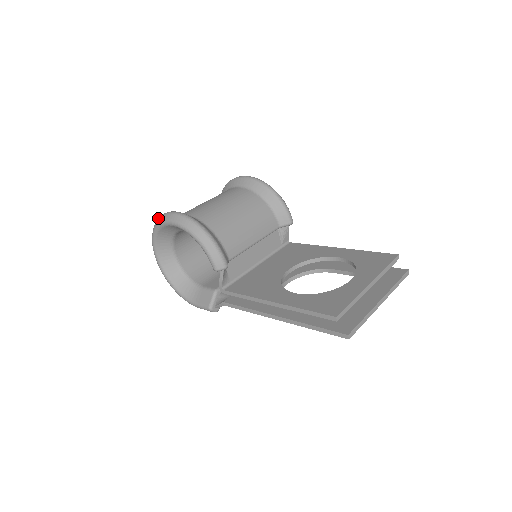
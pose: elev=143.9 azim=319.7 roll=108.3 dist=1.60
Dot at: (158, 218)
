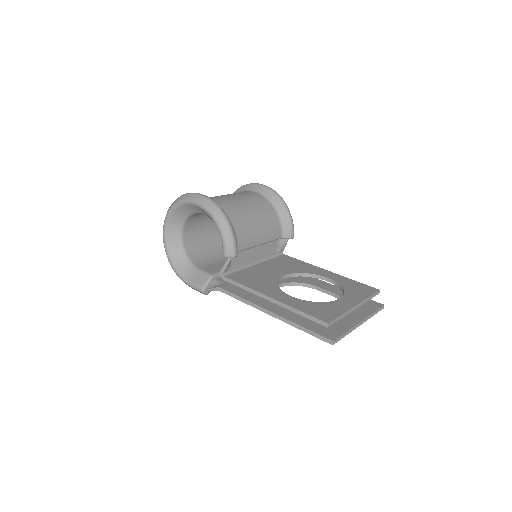
Dot at: (182, 195)
